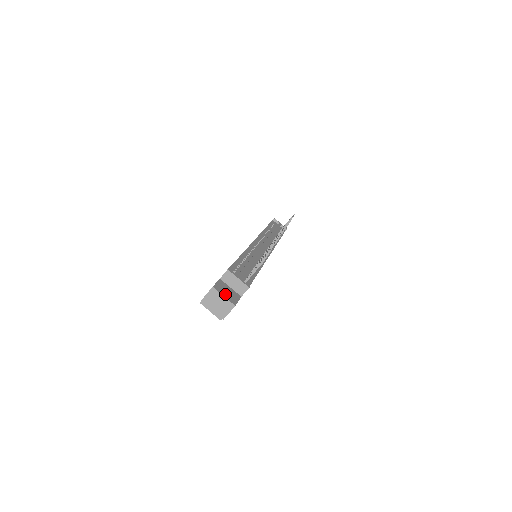
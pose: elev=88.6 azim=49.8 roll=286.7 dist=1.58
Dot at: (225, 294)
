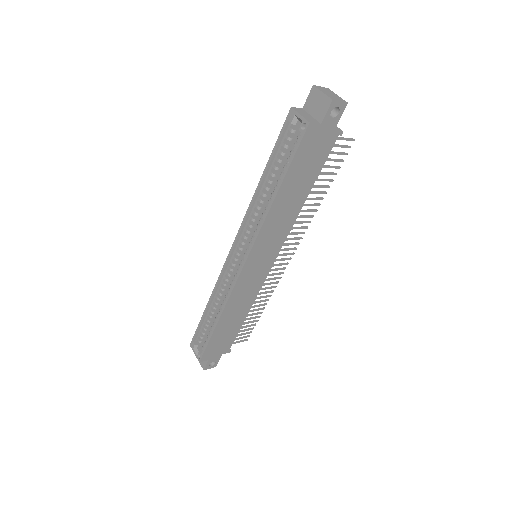
Dot at: occluded
